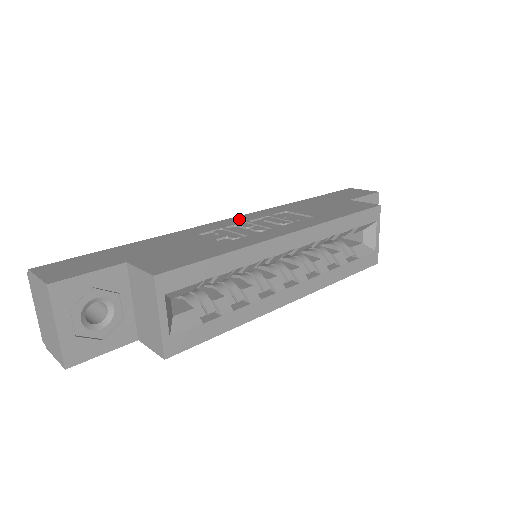
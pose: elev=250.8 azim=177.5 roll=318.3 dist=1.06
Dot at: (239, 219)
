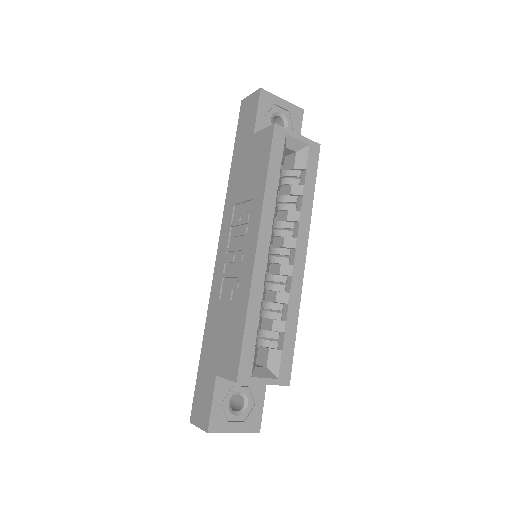
Dot at: (221, 251)
